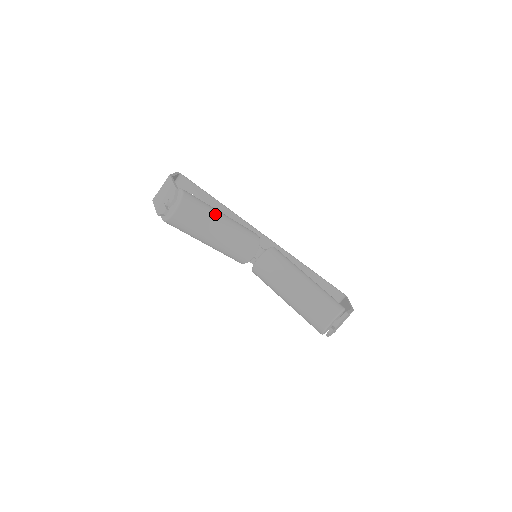
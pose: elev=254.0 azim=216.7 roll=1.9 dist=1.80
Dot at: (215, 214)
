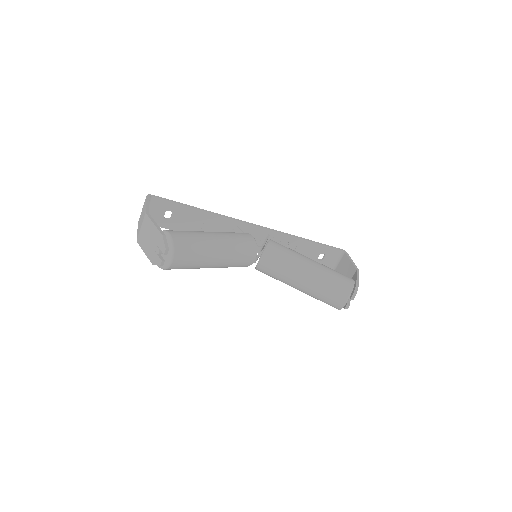
Dot at: (208, 241)
